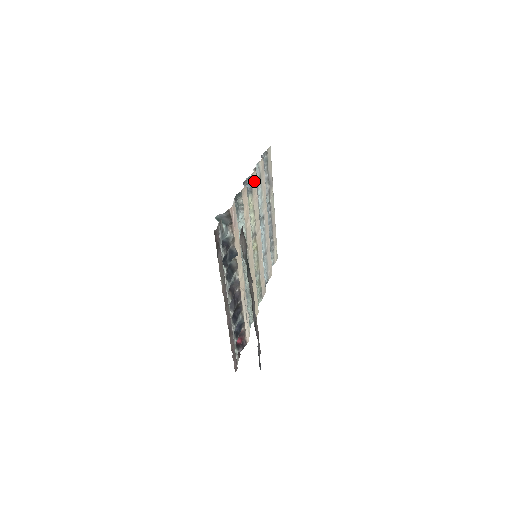
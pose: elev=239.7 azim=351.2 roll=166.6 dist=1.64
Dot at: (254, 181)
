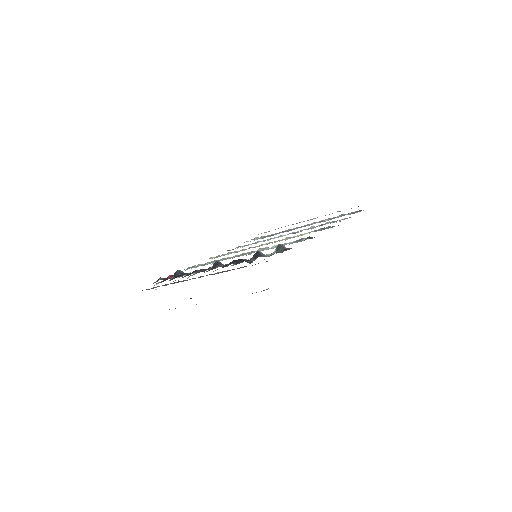
Dot at: occluded
